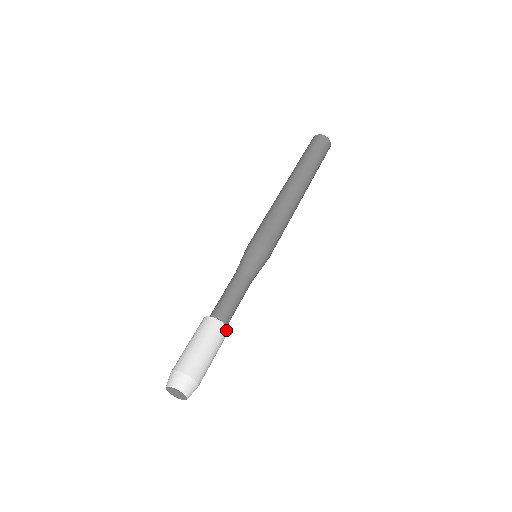
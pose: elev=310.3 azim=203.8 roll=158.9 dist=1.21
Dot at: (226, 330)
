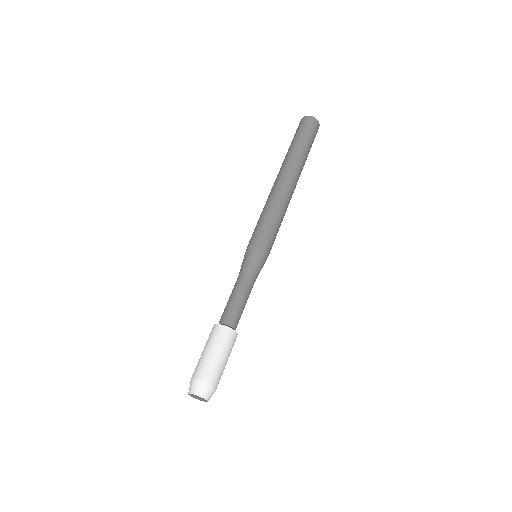
Dot at: (235, 334)
